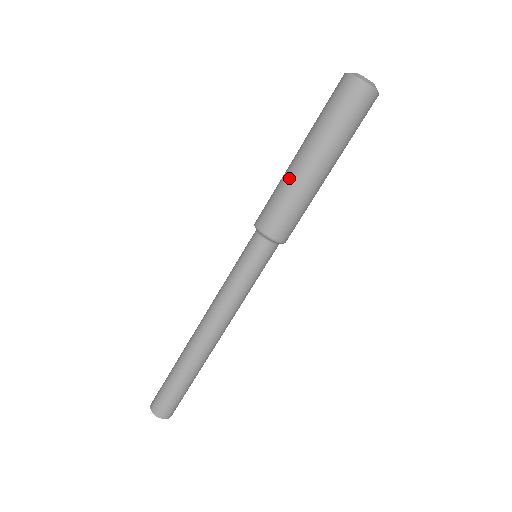
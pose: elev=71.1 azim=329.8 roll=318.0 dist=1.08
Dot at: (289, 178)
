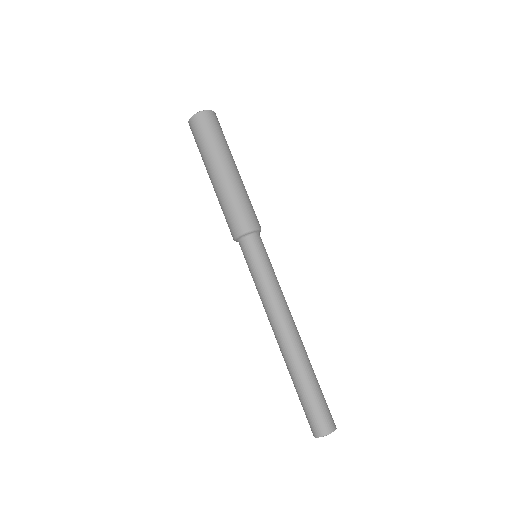
Dot at: (224, 190)
